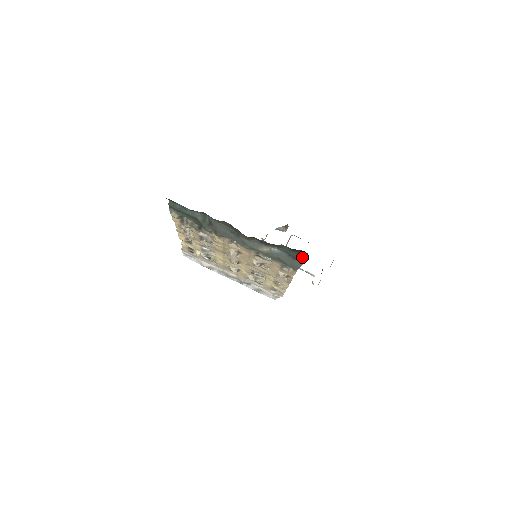
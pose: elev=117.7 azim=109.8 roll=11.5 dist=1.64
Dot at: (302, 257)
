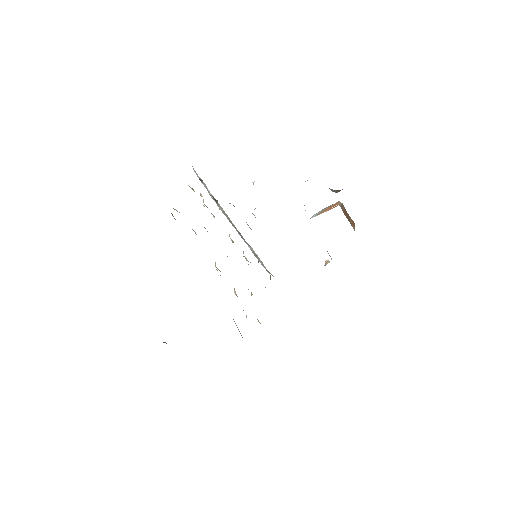
Dot at: occluded
